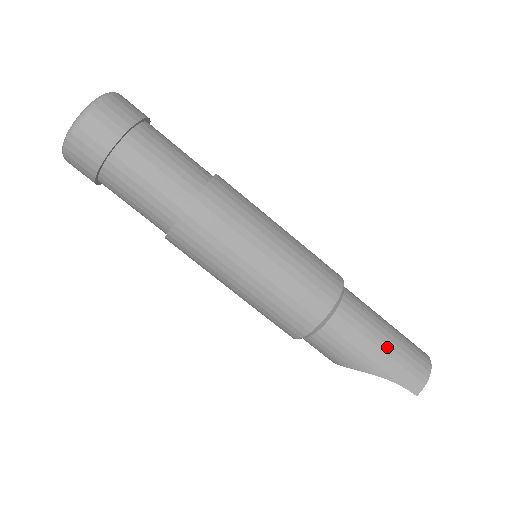
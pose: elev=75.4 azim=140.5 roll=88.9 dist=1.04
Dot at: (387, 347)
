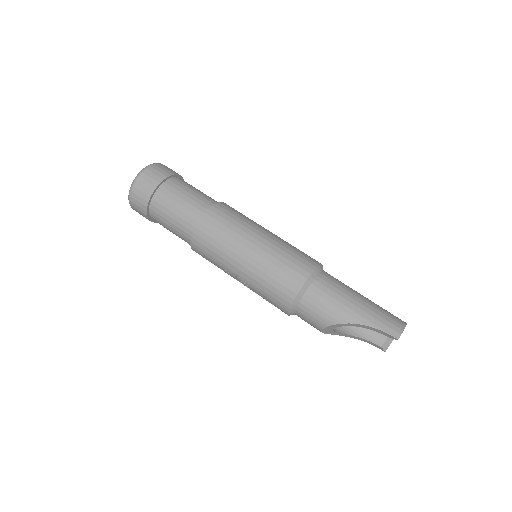
Dot at: (364, 302)
